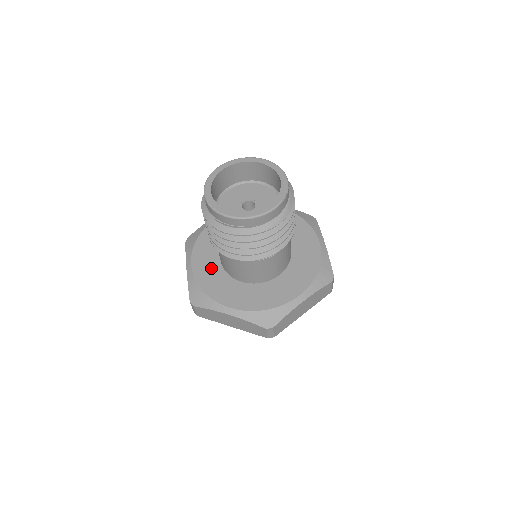
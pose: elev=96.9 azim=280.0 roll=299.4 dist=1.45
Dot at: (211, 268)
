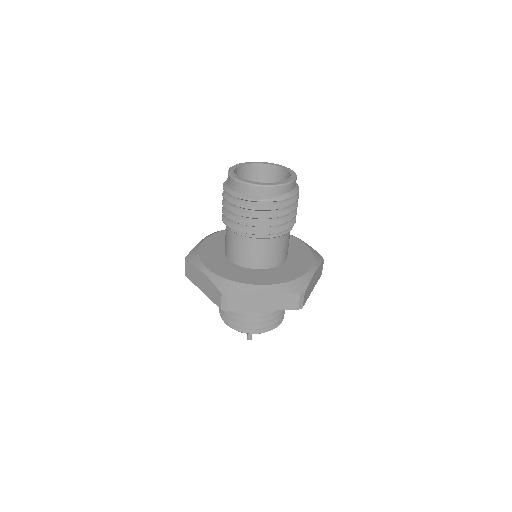
Dot at: (217, 246)
